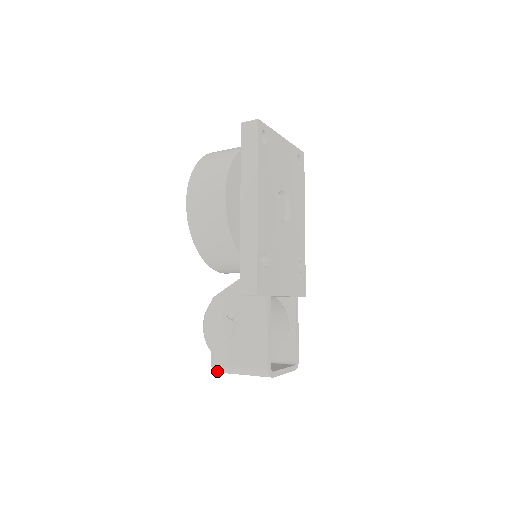
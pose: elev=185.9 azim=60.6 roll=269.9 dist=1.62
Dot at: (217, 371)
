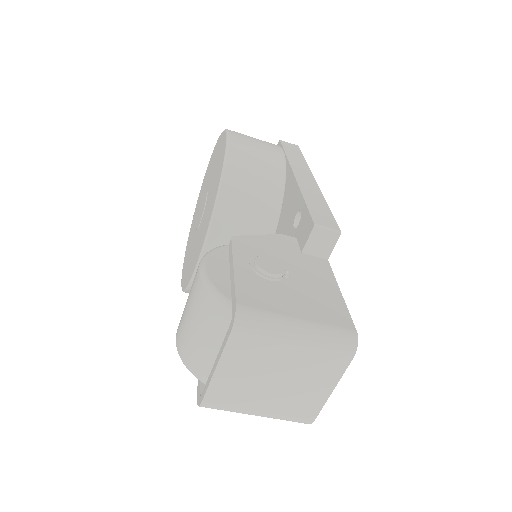
Dot at: (243, 322)
